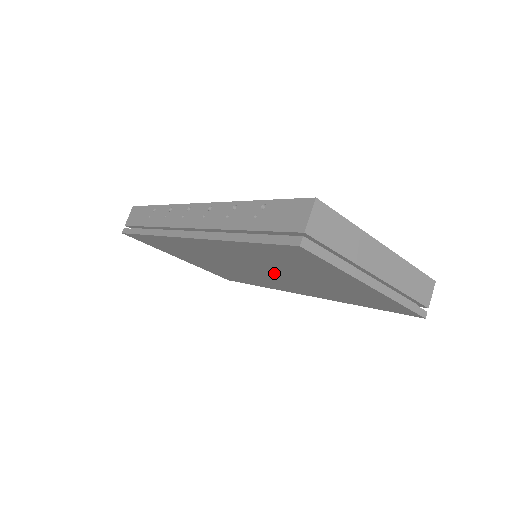
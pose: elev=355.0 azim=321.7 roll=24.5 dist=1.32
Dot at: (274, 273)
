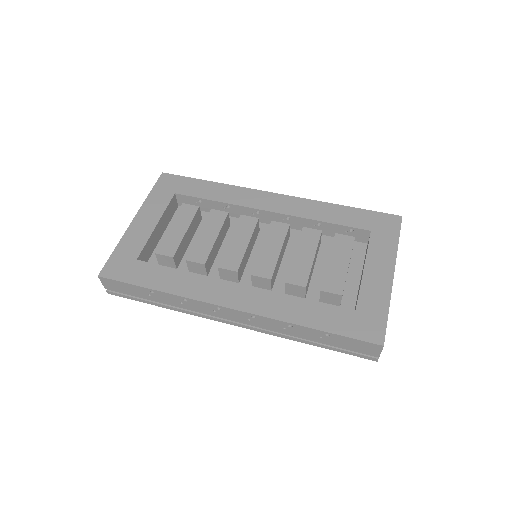
Dot at: occluded
